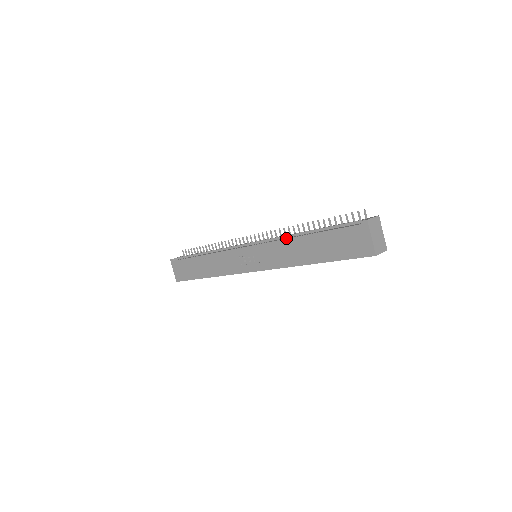
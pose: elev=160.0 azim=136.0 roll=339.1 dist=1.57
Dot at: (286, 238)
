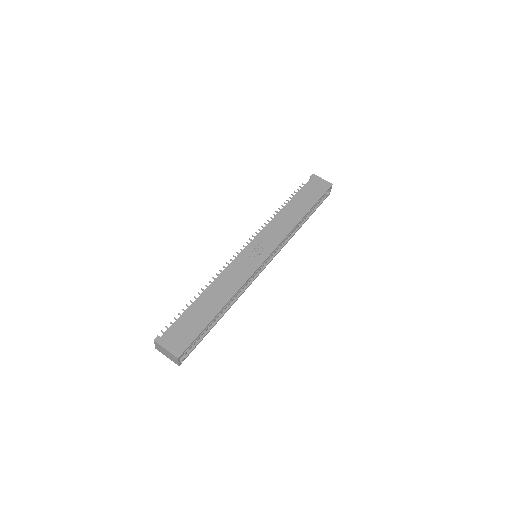
Dot at: (275, 217)
